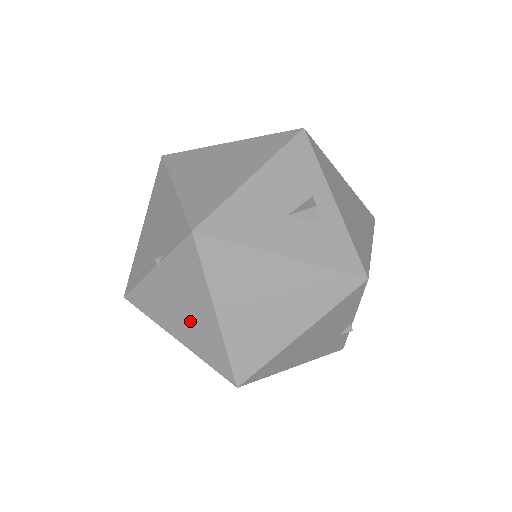
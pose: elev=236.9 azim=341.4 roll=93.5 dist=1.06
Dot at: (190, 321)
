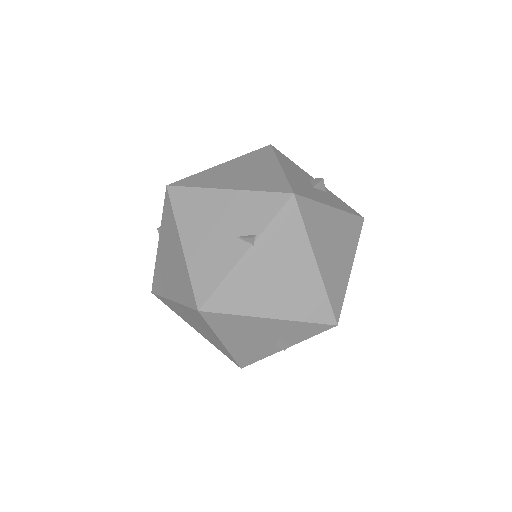
Dot at: (288, 286)
